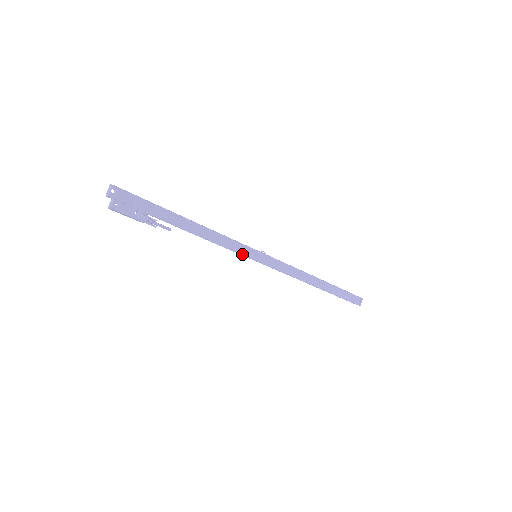
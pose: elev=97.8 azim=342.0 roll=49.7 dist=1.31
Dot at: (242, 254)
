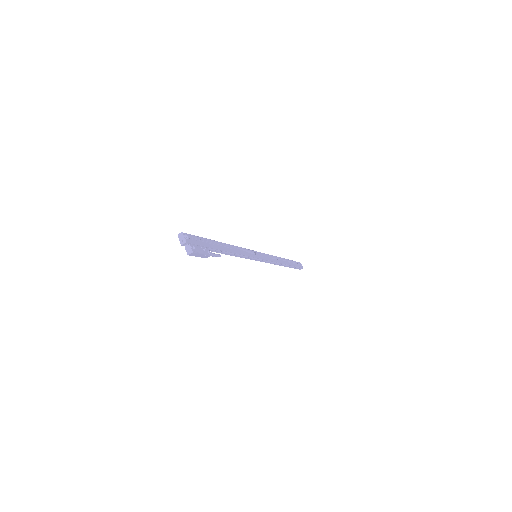
Dot at: (253, 257)
